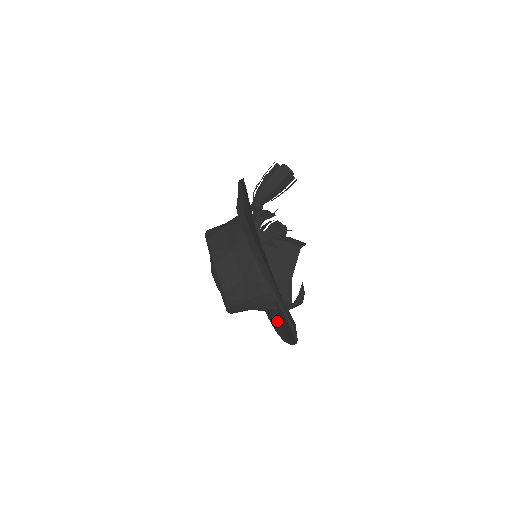
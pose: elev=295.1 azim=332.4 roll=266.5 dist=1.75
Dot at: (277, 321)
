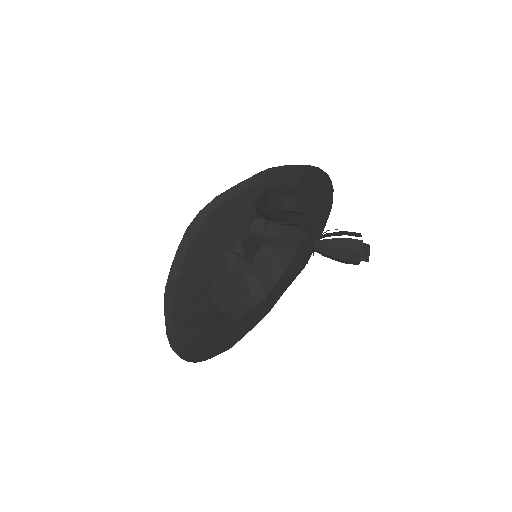
Dot at: occluded
